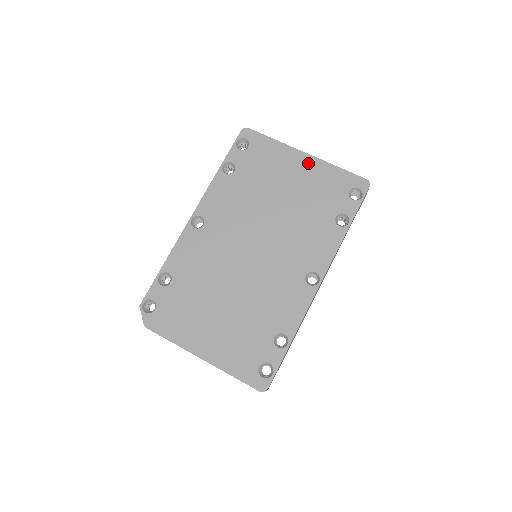
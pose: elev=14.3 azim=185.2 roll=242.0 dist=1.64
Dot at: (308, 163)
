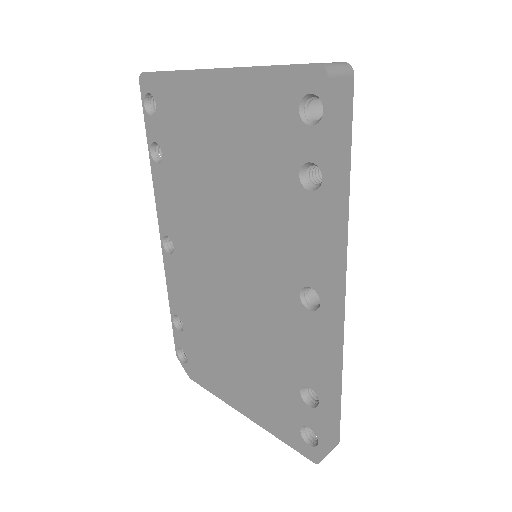
Dot at: (224, 88)
